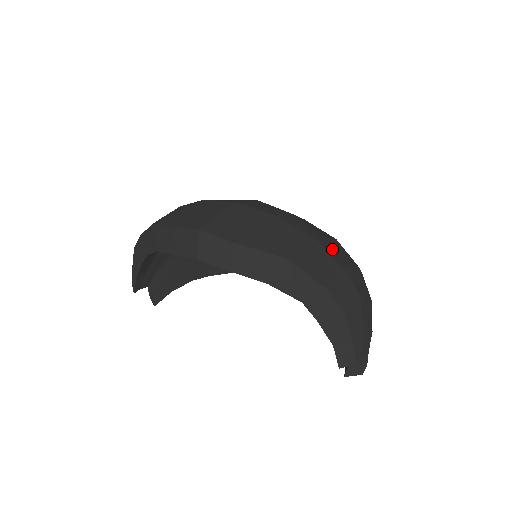
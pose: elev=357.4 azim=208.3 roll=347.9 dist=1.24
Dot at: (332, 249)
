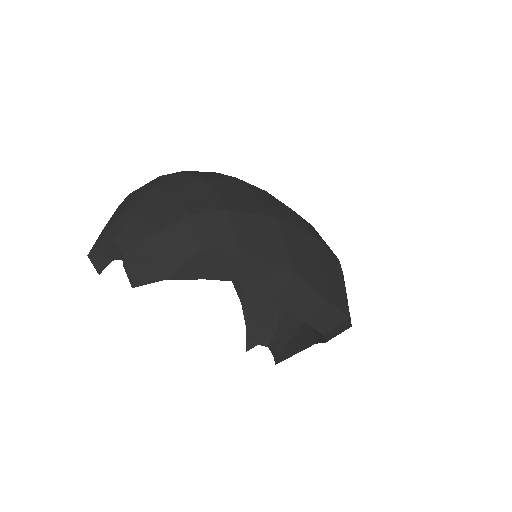
Dot at: occluded
